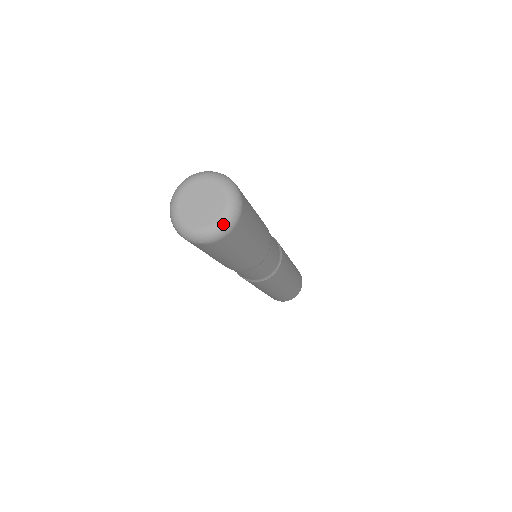
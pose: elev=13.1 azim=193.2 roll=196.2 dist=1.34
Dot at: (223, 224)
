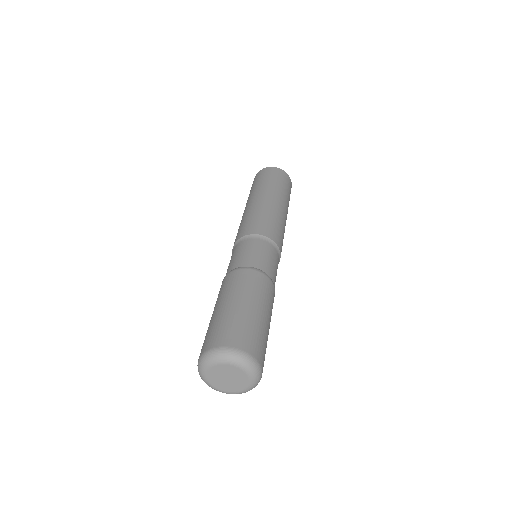
Dot at: (255, 382)
